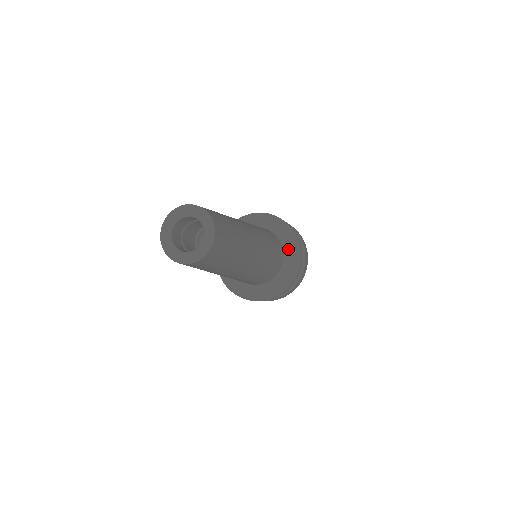
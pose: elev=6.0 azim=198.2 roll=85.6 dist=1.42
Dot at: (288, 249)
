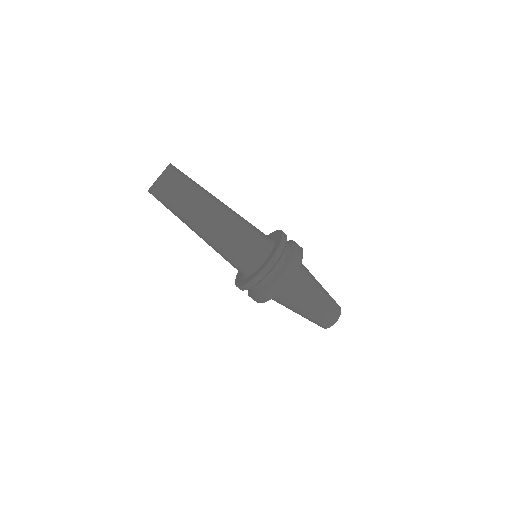
Dot at: (274, 237)
